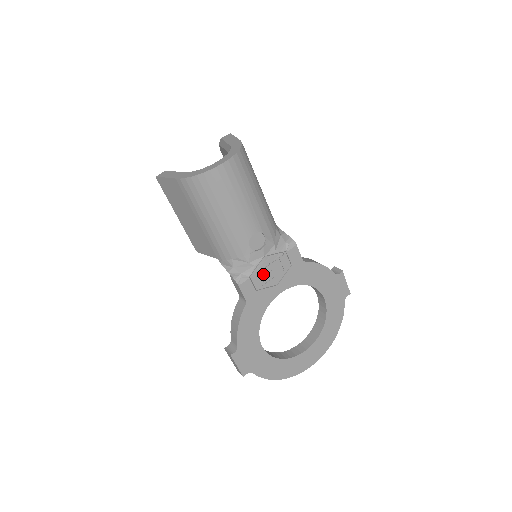
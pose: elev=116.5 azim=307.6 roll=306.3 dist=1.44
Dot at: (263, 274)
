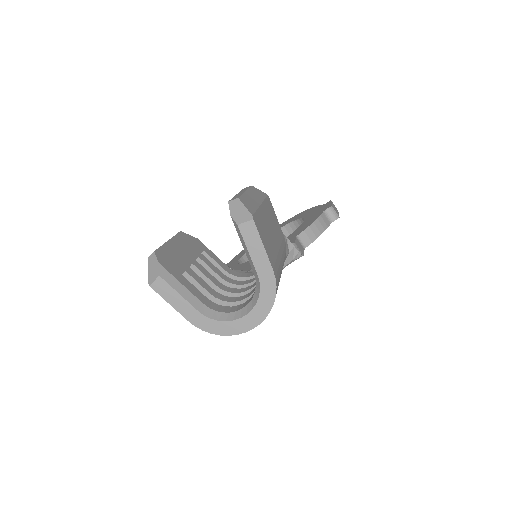
Dot at: occluded
